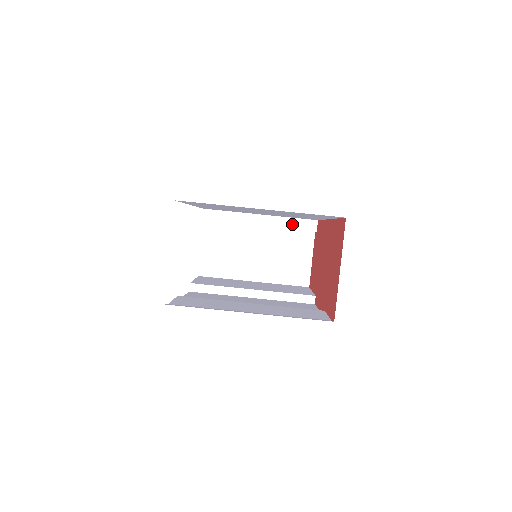
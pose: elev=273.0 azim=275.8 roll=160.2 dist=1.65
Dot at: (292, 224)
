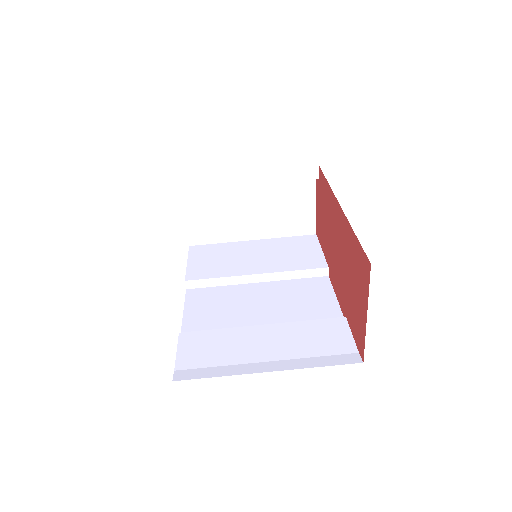
Dot at: (288, 175)
